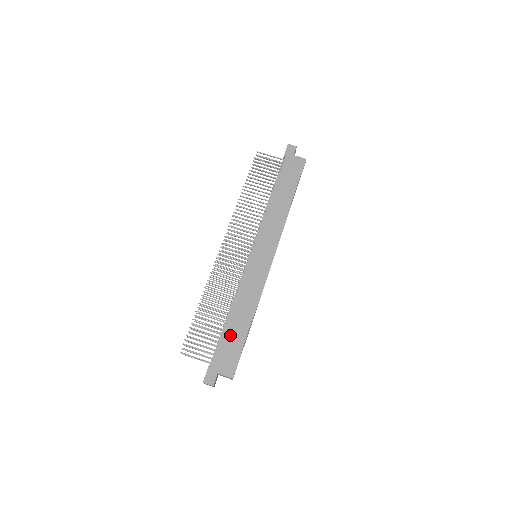
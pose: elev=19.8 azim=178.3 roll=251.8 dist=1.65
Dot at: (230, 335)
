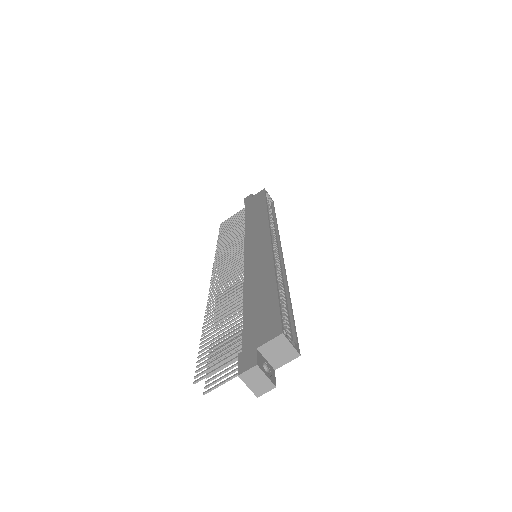
Dot at: (254, 308)
